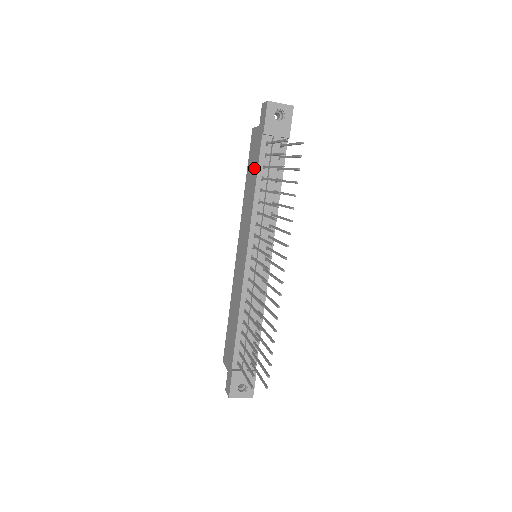
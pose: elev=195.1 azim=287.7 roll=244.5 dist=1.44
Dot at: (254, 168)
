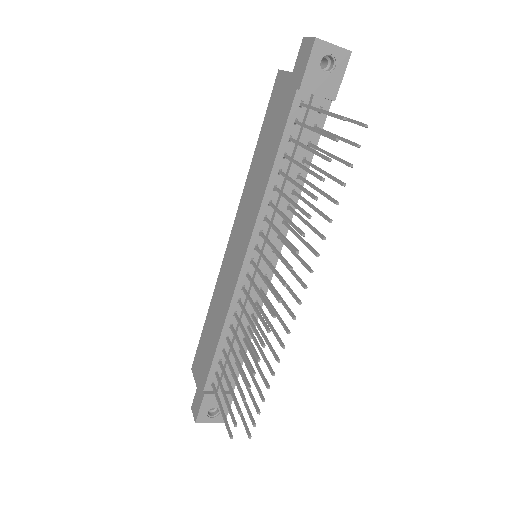
Dot at: (274, 136)
